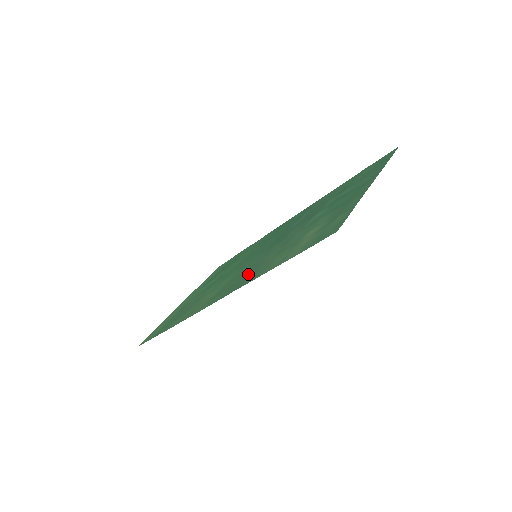
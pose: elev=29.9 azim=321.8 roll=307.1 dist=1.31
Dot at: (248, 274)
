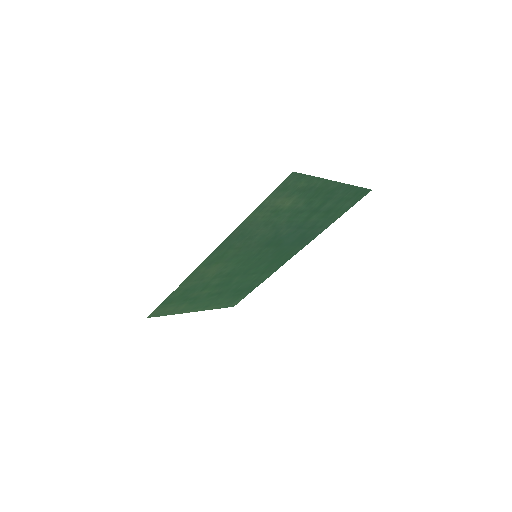
Dot at: (241, 240)
